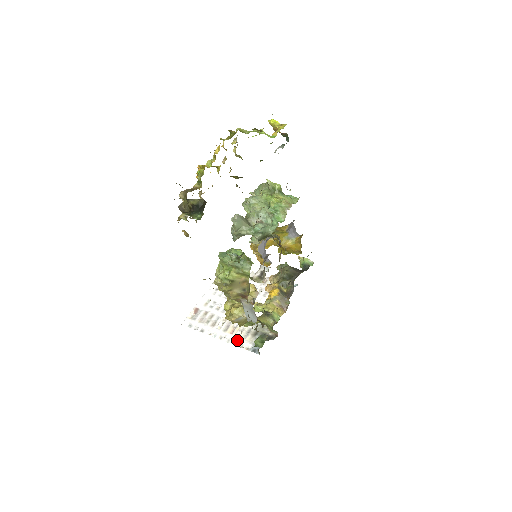
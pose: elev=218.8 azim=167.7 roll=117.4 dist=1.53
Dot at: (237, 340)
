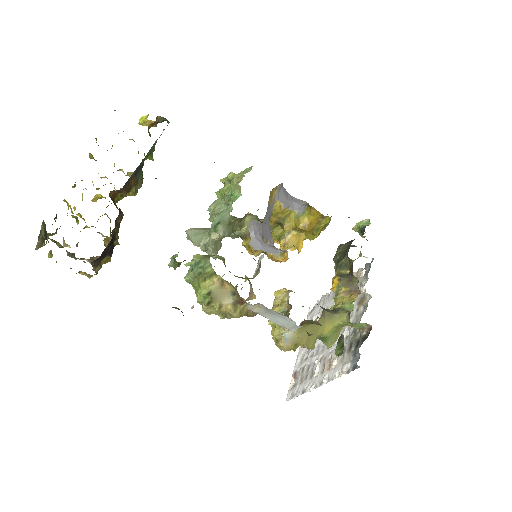
Dot at: (335, 371)
